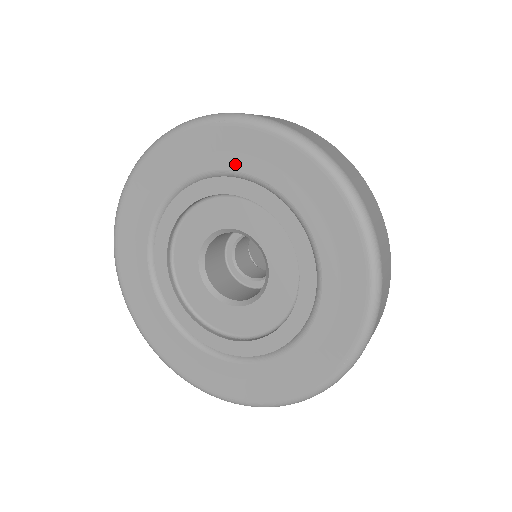
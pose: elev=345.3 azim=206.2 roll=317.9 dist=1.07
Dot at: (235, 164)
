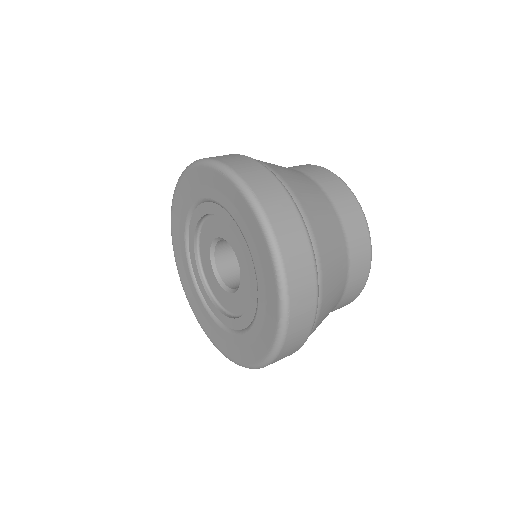
Dot at: (226, 204)
